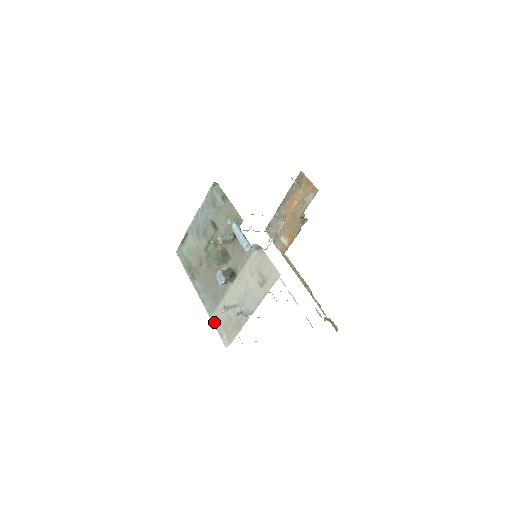
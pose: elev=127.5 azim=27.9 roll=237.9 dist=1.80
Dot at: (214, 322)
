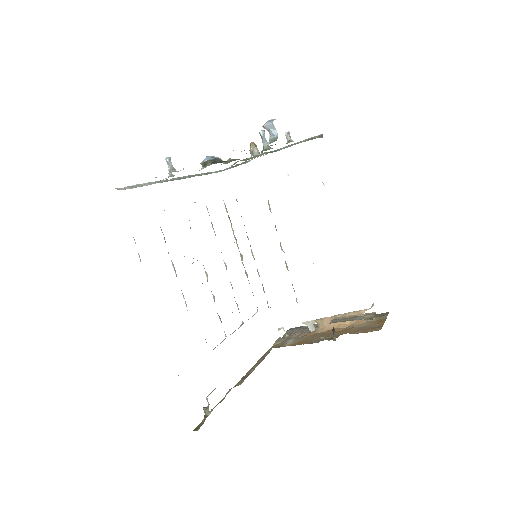
Dot at: (147, 183)
